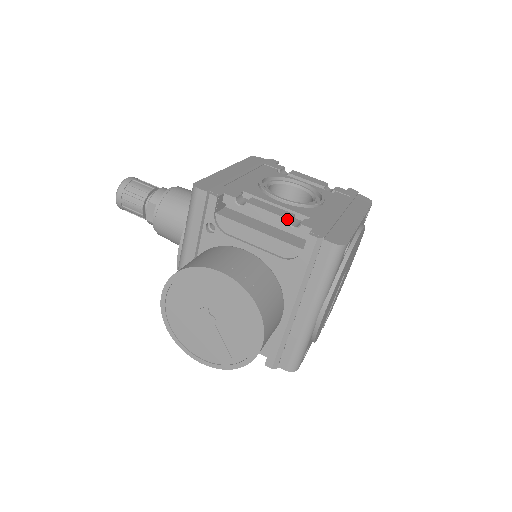
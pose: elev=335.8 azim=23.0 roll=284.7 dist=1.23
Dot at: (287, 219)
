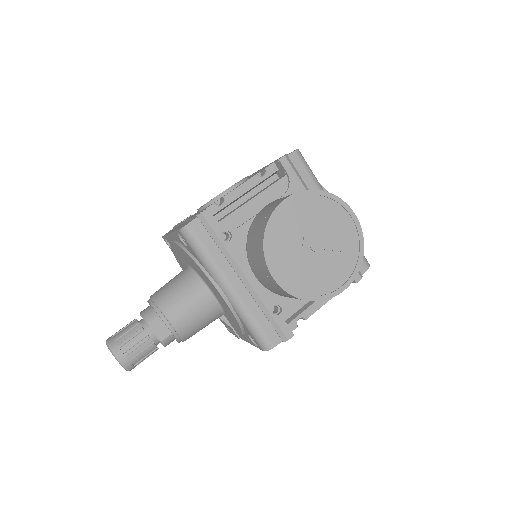
Dot at: (256, 175)
